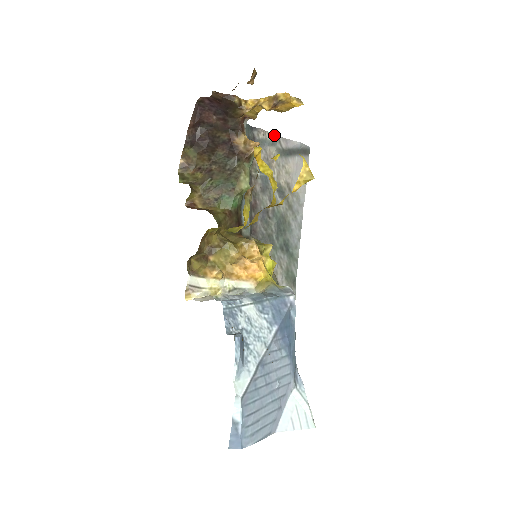
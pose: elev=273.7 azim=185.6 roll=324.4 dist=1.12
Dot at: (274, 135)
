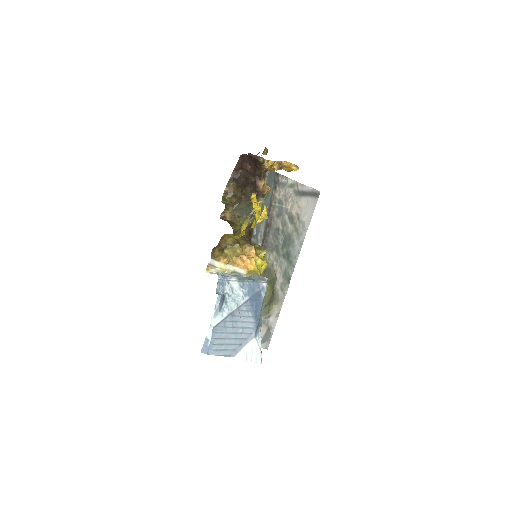
Dot at: (294, 181)
